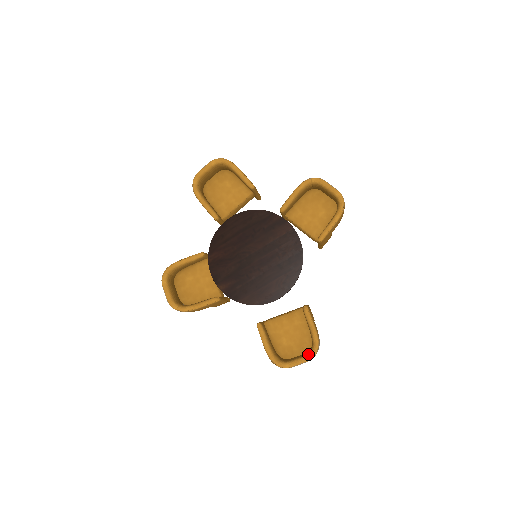
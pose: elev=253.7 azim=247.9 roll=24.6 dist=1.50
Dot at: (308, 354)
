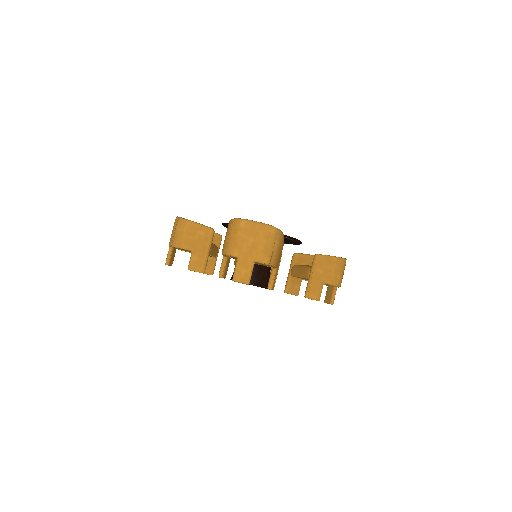
Dot at: occluded
